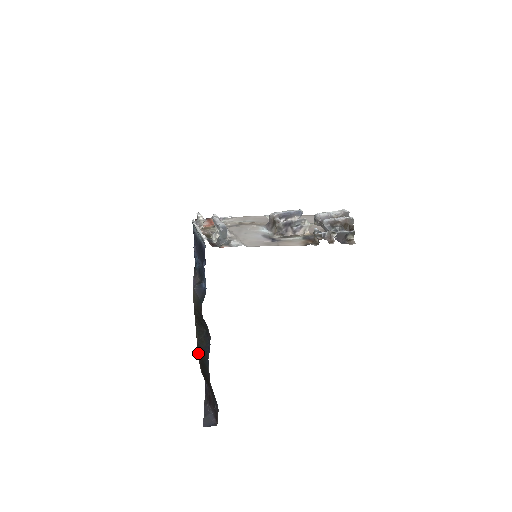
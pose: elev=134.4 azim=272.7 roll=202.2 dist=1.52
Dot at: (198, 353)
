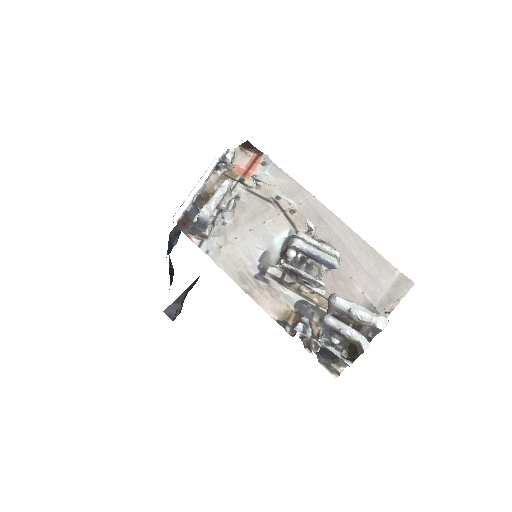
Dot at: occluded
